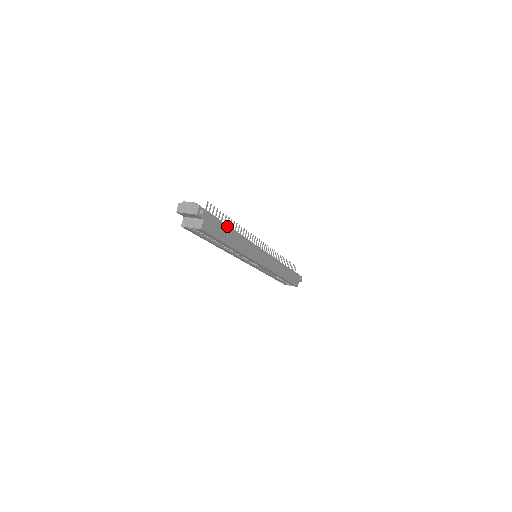
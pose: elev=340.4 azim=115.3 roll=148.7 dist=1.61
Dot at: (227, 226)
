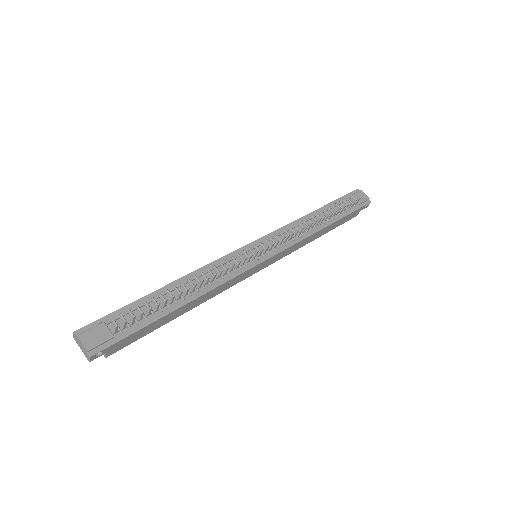
Dot at: (164, 316)
